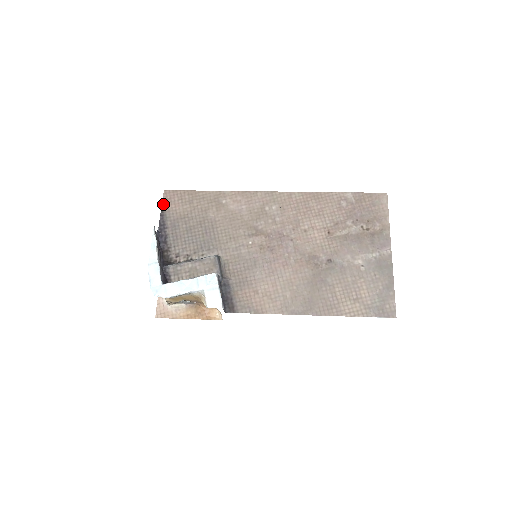
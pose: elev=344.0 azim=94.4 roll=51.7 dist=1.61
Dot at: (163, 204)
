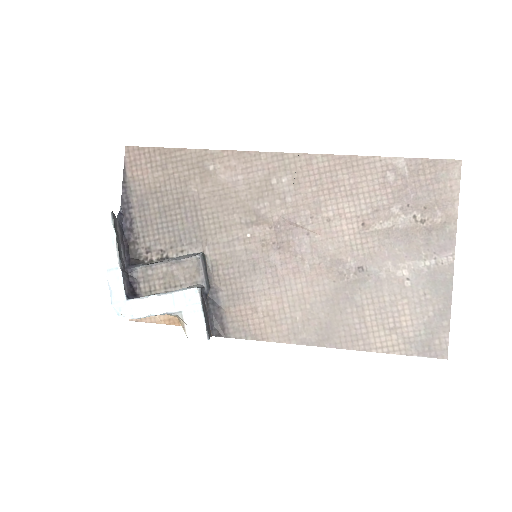
Dot at: (125, 169)
